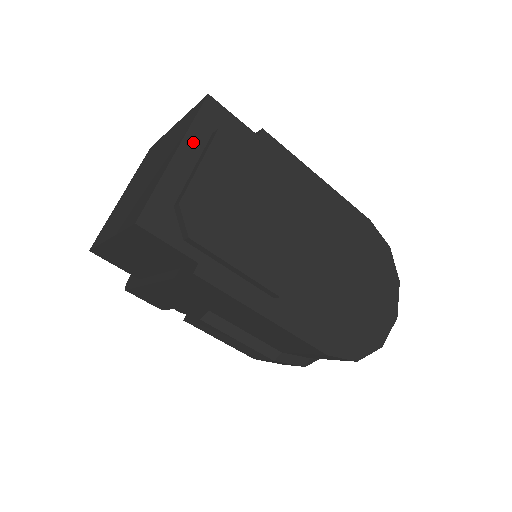
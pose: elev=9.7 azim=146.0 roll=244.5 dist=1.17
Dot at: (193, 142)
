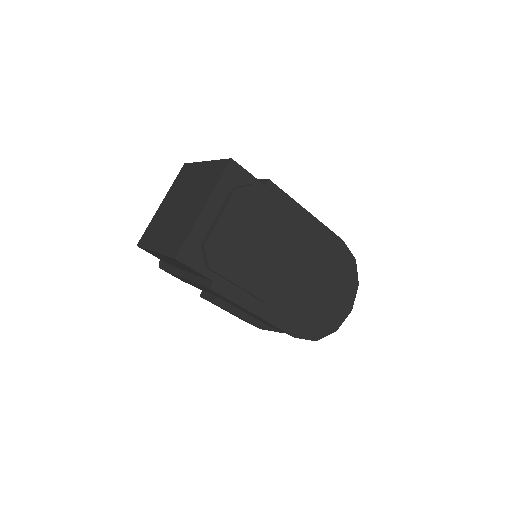
Dot at: (217, 197)
